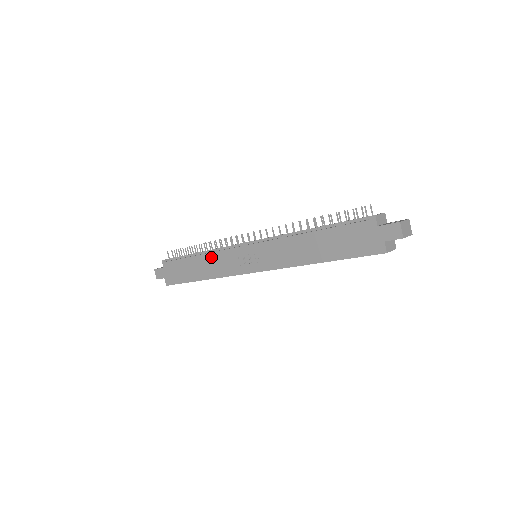
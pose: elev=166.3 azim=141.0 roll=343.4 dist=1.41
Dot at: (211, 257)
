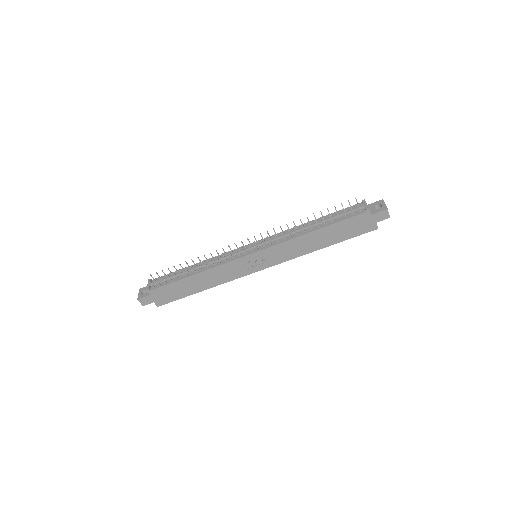
Dot at: (212, 272)
